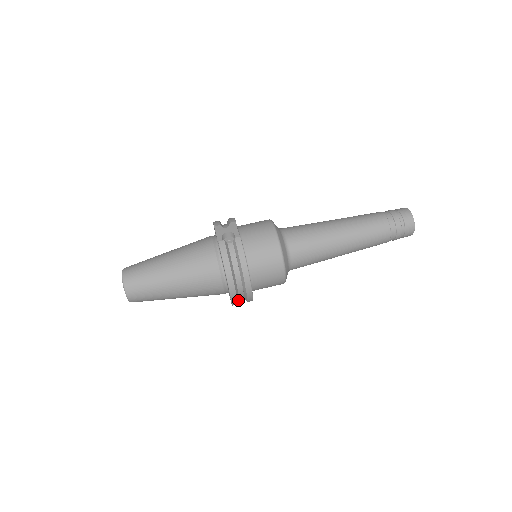
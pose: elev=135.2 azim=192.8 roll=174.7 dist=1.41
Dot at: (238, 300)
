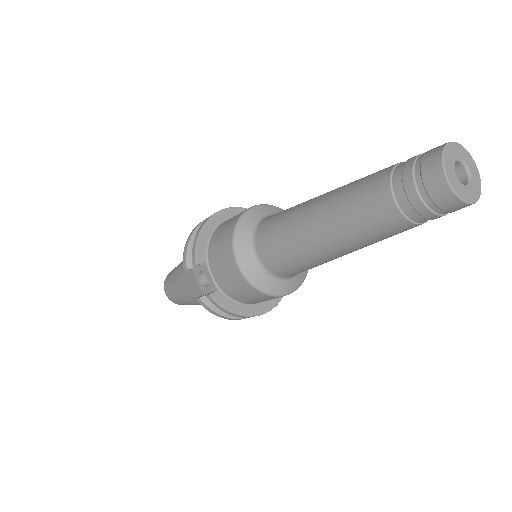
Dot at: occluded
